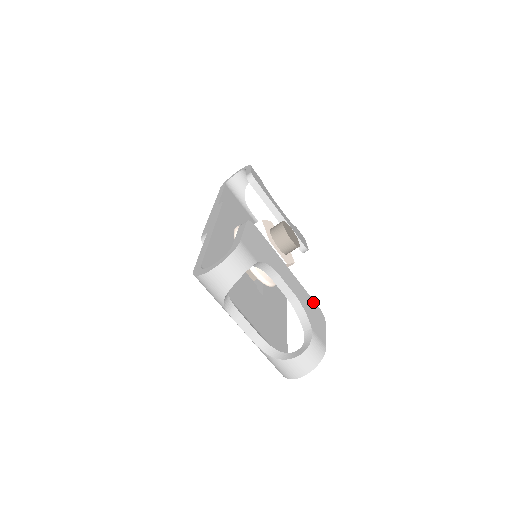
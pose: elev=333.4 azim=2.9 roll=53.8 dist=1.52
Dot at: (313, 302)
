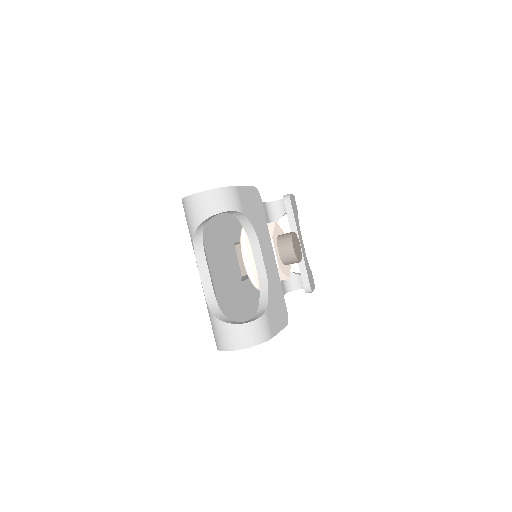
Dot at: (283, 300)
